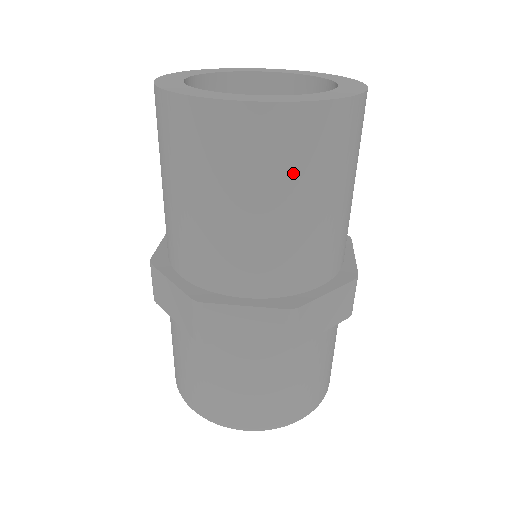
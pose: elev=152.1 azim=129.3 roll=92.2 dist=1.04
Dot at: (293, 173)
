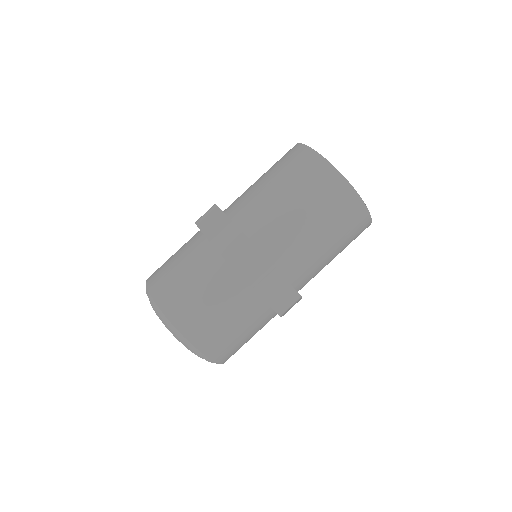
Dot at: (347, 239)
